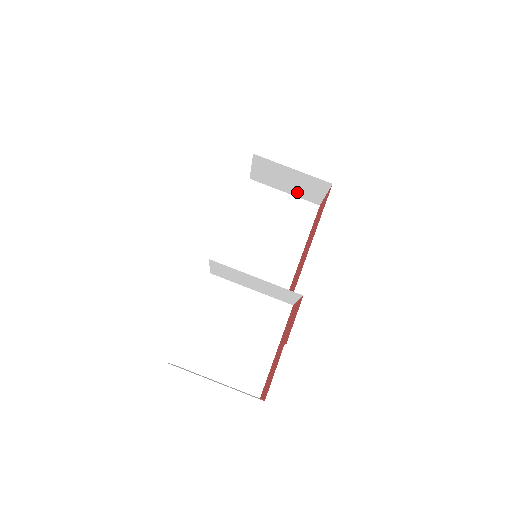
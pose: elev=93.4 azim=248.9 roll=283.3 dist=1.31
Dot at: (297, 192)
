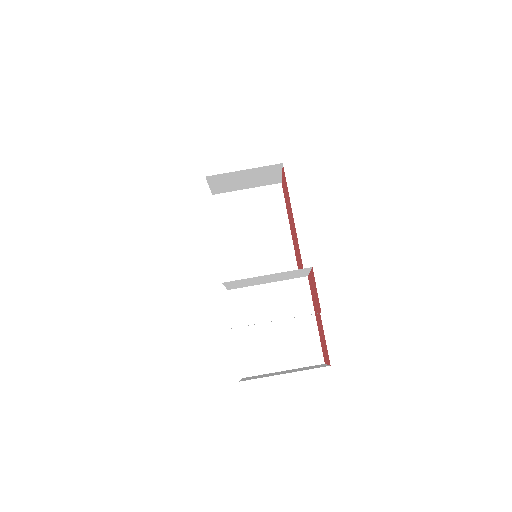
Dot at: (257, 183)
